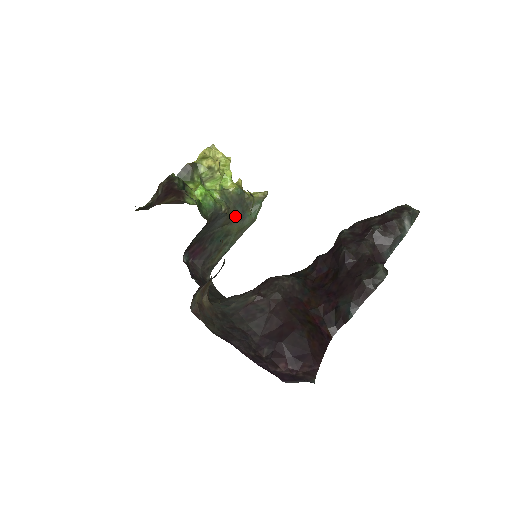
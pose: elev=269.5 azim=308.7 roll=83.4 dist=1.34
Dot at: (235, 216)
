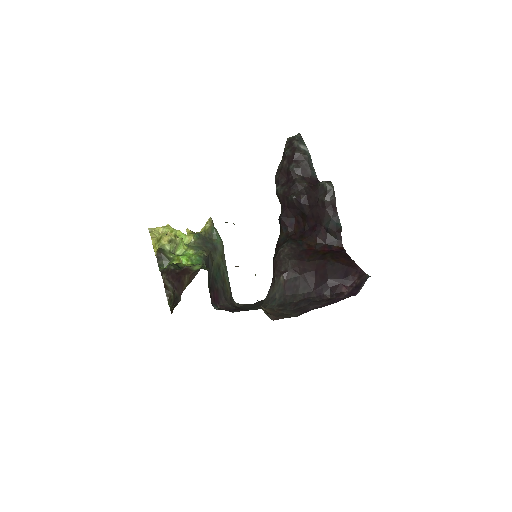
Dot at: (212, 252)
